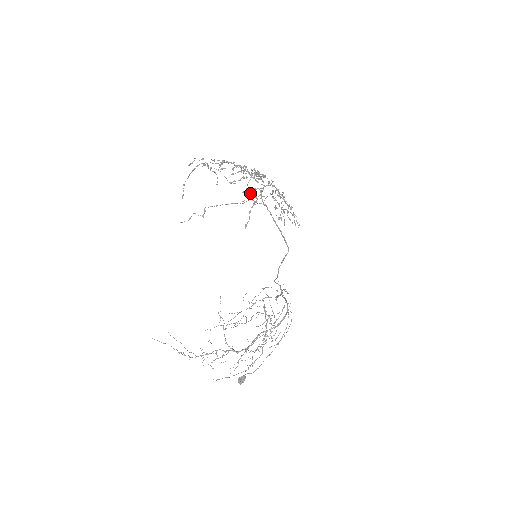
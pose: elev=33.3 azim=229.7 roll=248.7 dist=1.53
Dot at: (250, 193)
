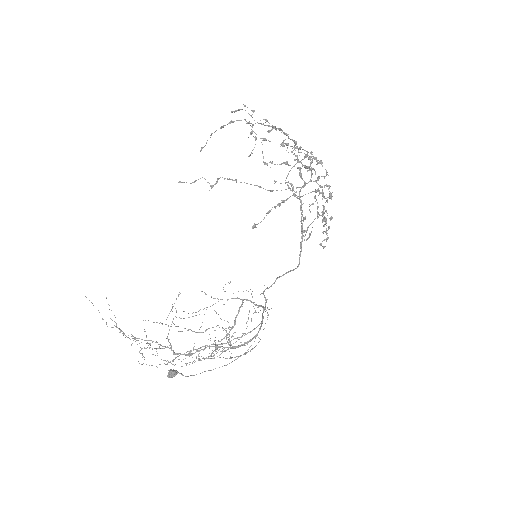
Dot at: (288, 181)
